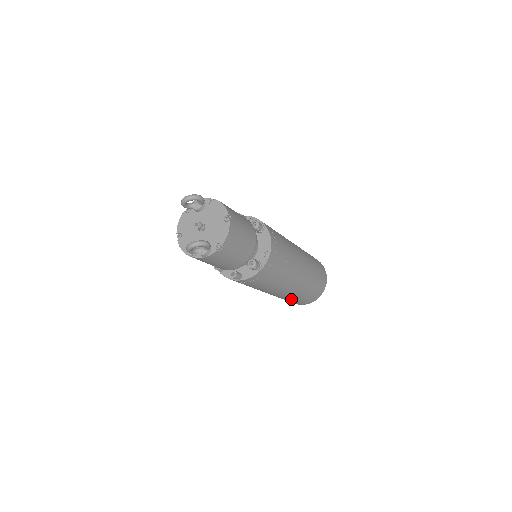
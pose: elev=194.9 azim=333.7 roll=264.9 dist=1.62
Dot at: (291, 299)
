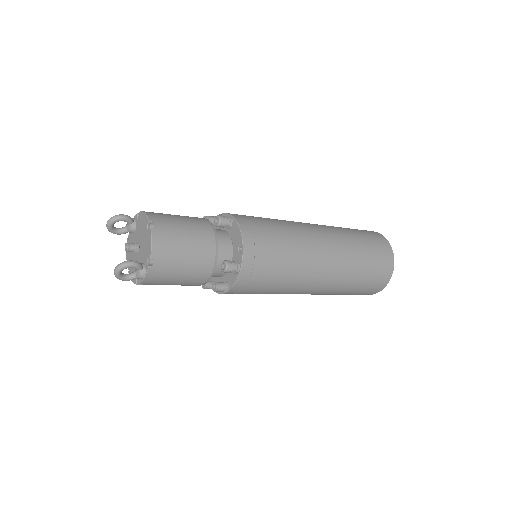
Dot at: (346, 291)
